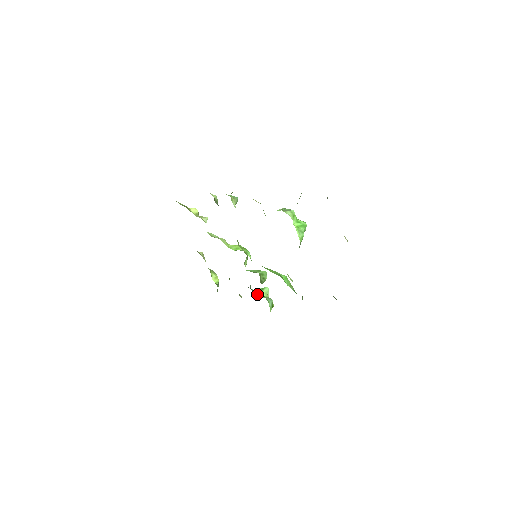
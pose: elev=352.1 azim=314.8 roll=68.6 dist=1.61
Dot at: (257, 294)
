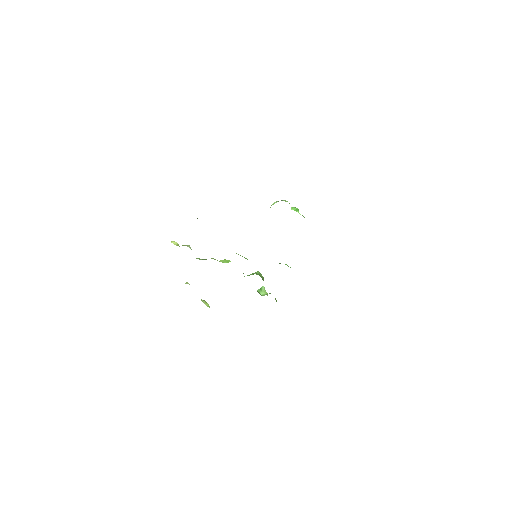
Dot at: (260, 294)
